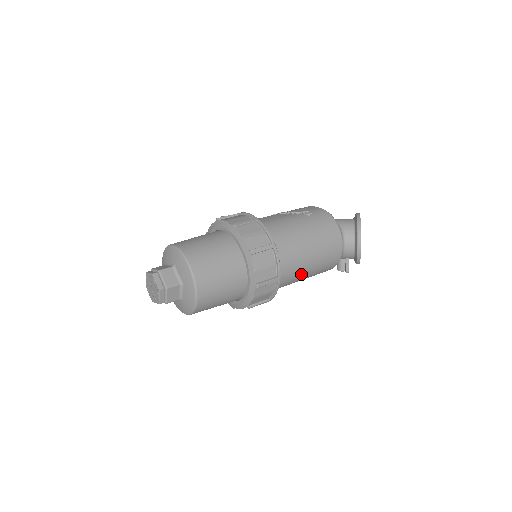
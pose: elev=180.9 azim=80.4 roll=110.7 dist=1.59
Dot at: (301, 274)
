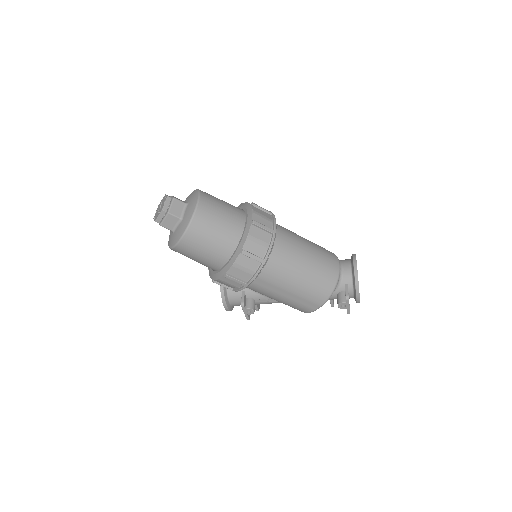
Dot at: (297, 260)
